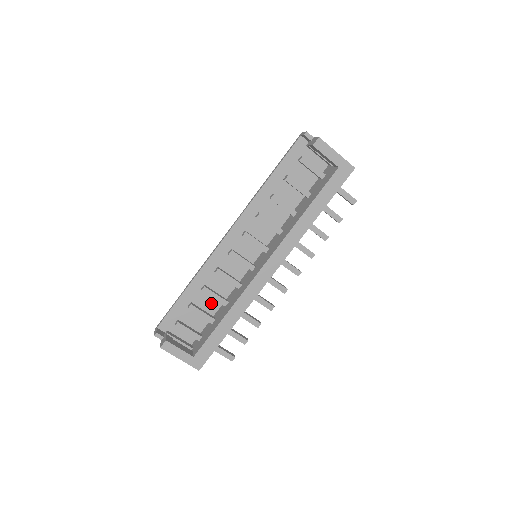
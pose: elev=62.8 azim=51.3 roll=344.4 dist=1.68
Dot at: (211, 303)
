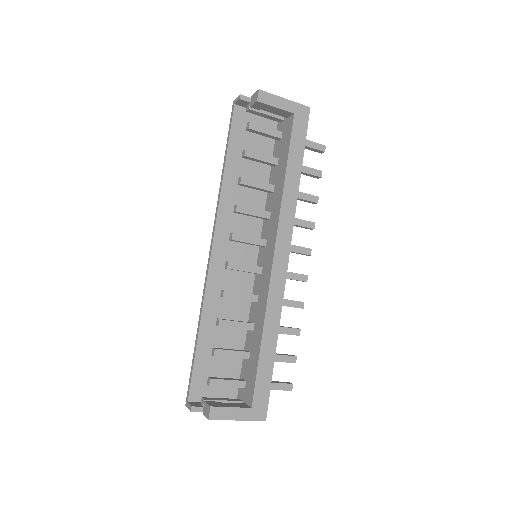
Dot at: (234, 337)
